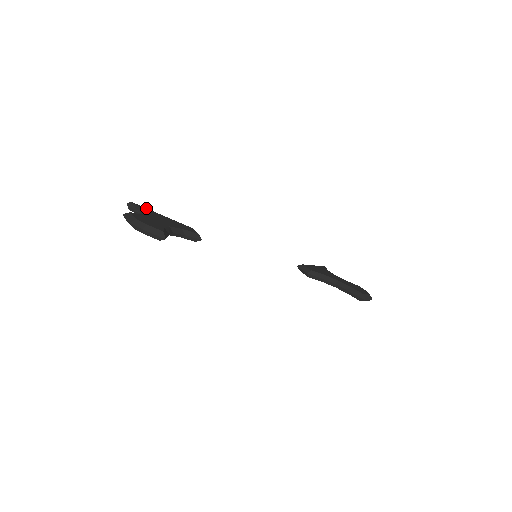
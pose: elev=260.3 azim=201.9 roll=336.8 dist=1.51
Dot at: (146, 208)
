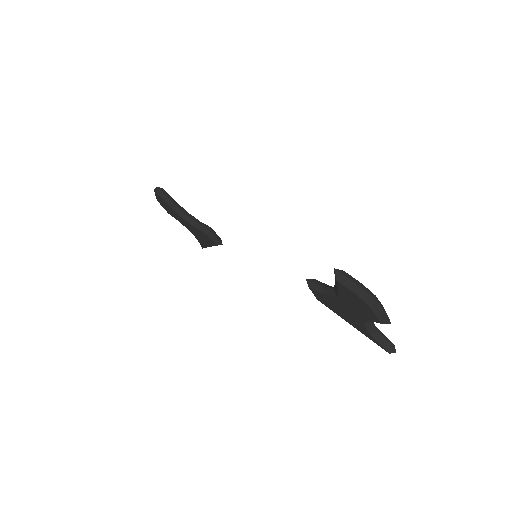
Dot at: occluded
